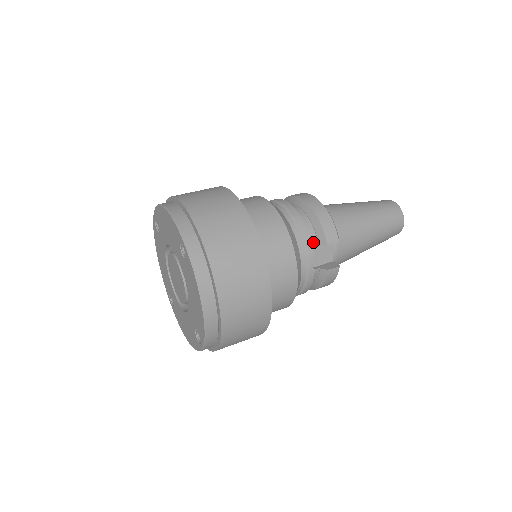
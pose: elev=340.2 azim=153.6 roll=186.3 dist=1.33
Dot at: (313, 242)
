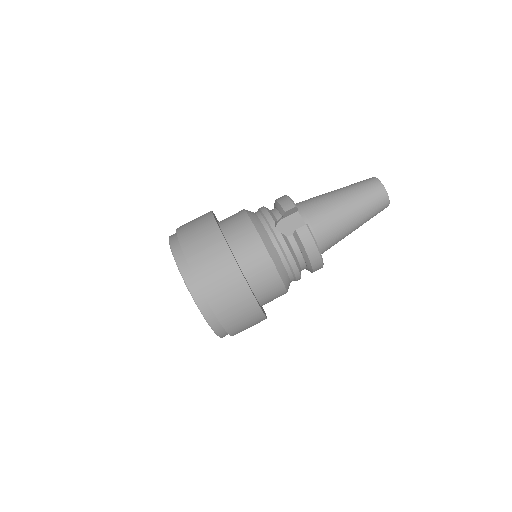
Dot at: (278, 217)
